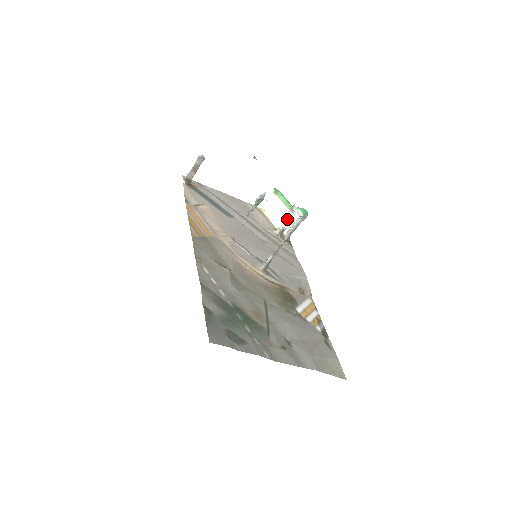
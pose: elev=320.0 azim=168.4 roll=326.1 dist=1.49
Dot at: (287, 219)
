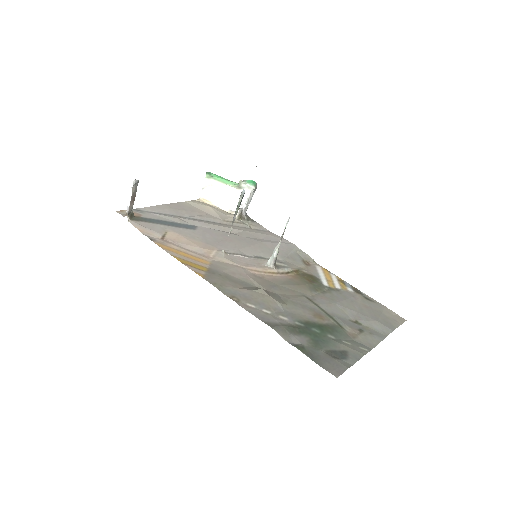
Dot at: (237, 198)
